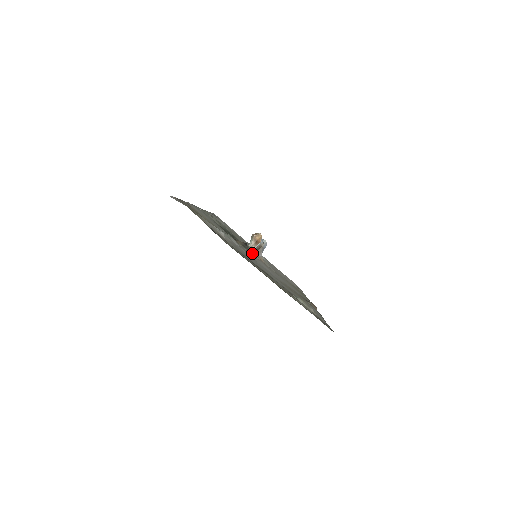
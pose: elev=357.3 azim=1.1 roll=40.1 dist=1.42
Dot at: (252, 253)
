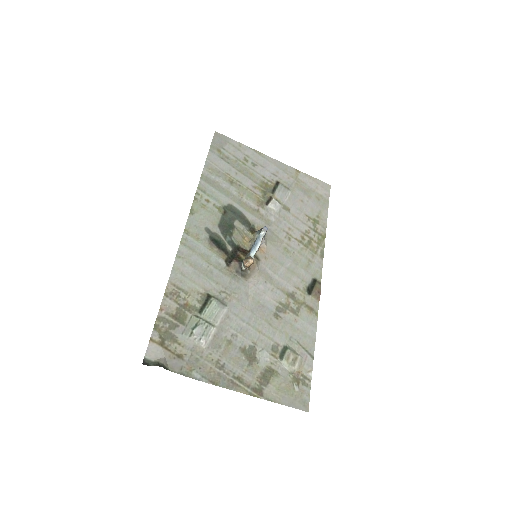
Dot at: (248, 273)
